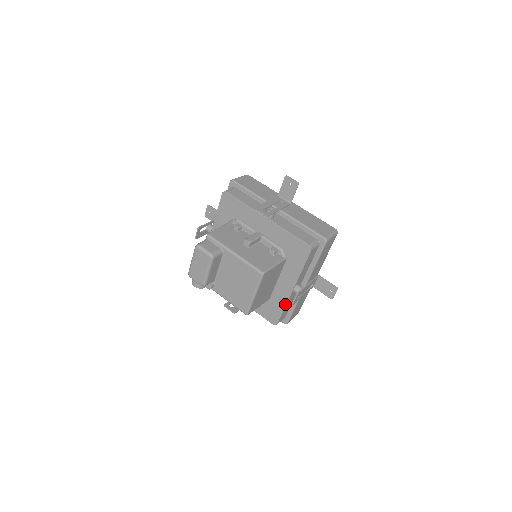
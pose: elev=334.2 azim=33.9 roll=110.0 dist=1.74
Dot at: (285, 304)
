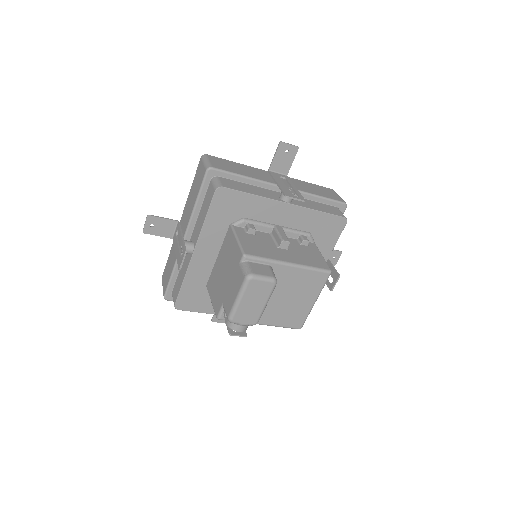
Dot at: occluded
